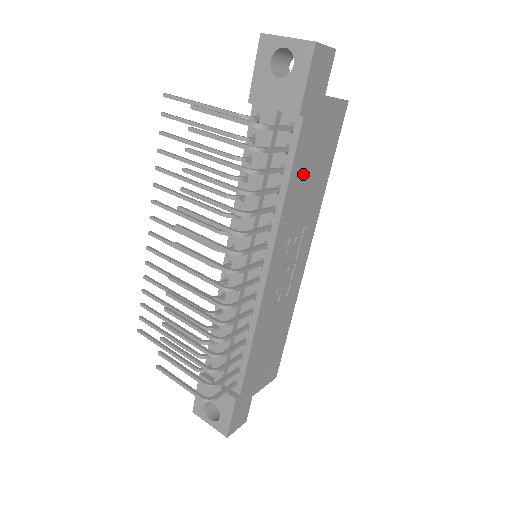
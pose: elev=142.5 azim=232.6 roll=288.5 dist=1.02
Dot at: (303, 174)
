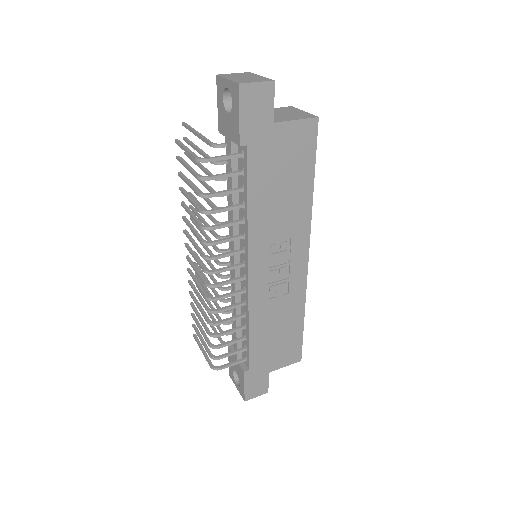
Dot at: (268, 191)
